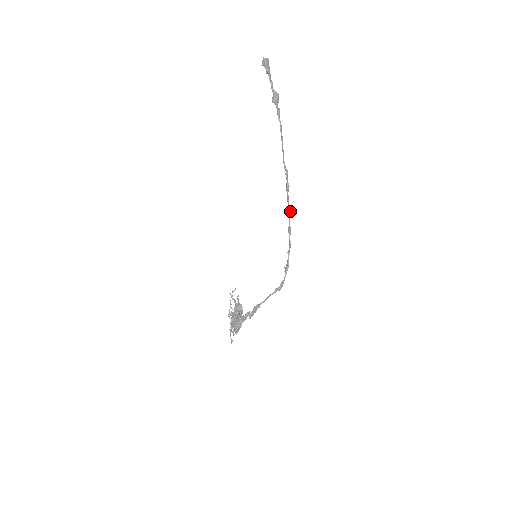
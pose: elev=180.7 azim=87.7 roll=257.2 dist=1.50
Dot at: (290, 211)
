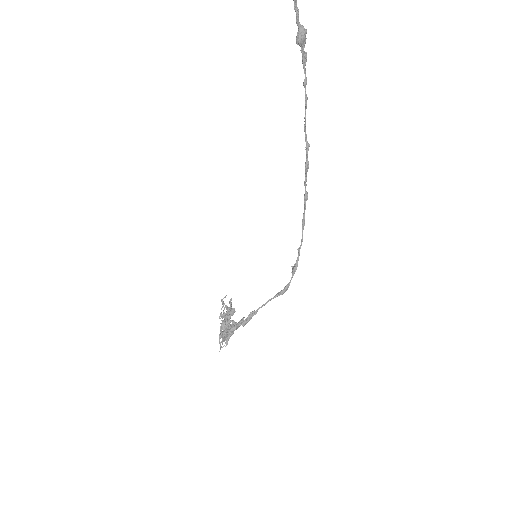
Dot at: (307, 199)
